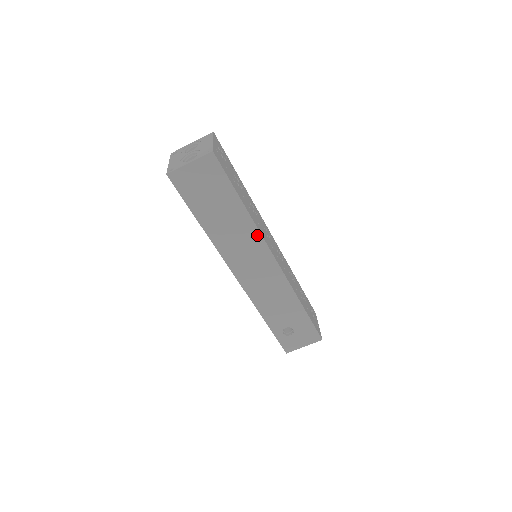
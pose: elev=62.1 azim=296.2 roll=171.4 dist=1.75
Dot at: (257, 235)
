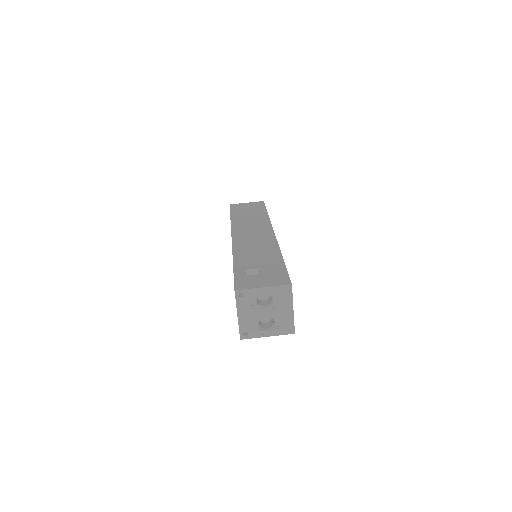
Dot at: (267, 222)
